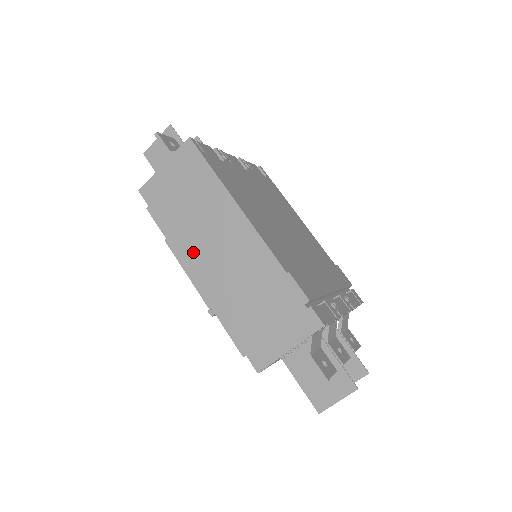
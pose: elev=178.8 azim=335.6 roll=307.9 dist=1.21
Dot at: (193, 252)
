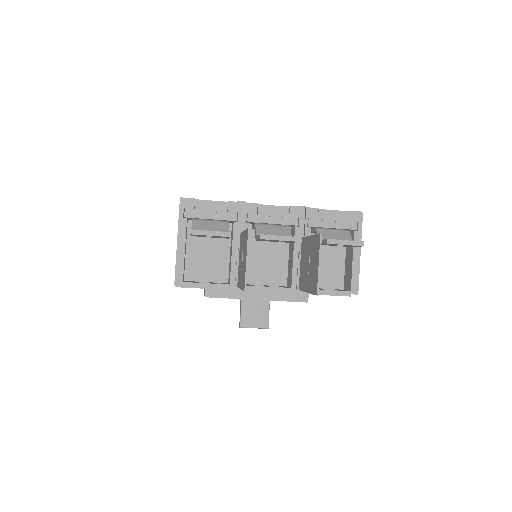
Dot at: occluded
